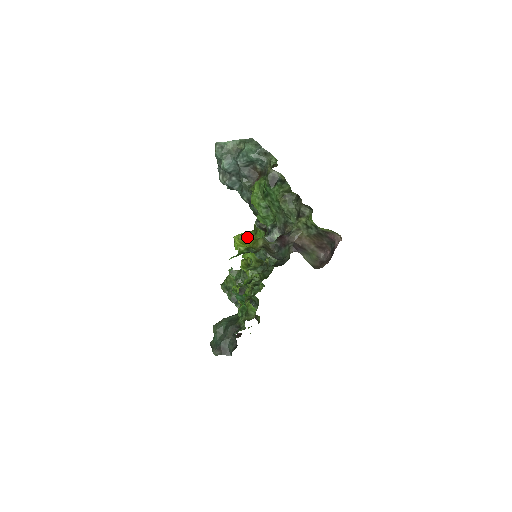
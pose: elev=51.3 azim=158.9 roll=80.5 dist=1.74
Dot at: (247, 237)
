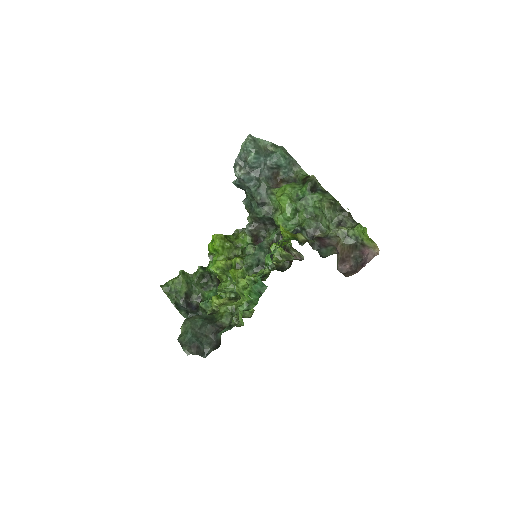
Dot at: (228, 239)
